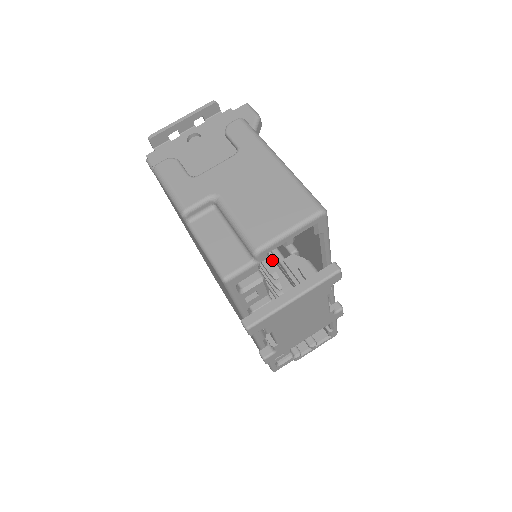
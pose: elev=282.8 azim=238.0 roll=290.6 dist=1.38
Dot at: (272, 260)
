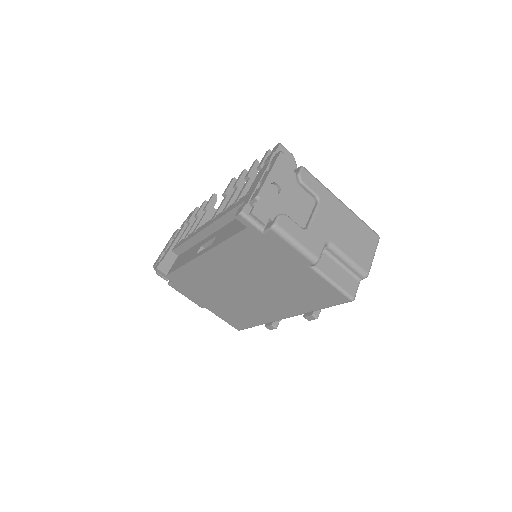
Dot at: occluded
